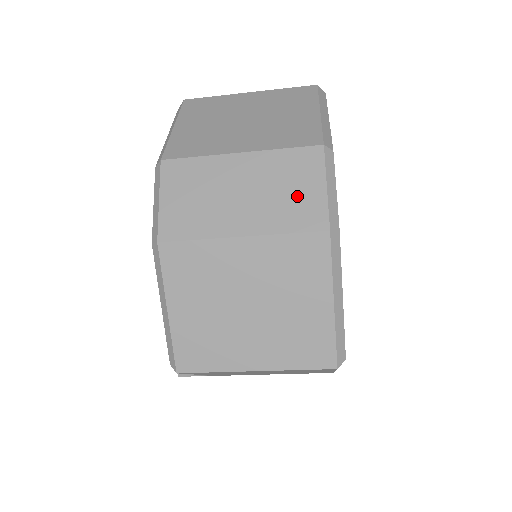
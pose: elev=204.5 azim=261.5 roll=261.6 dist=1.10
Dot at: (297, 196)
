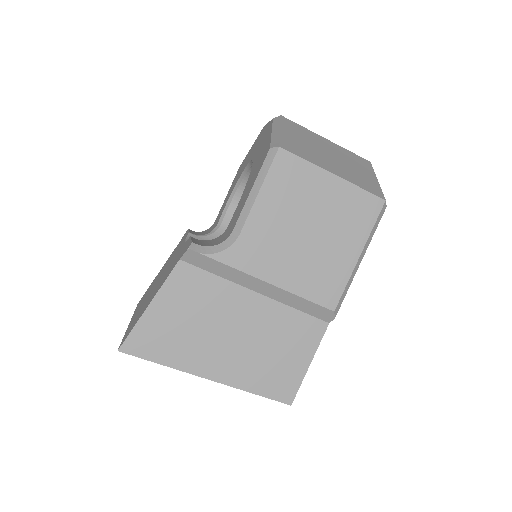
Dot at: occluded
